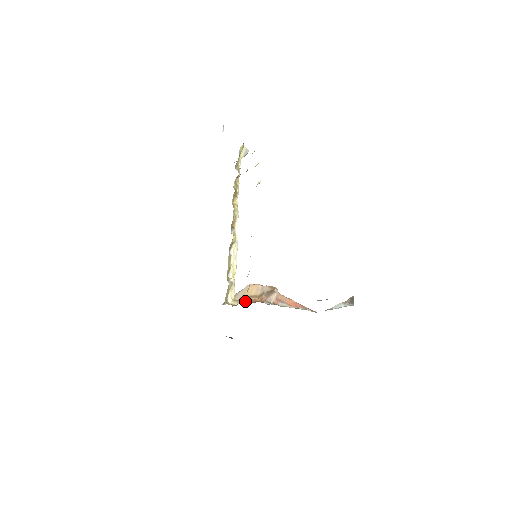
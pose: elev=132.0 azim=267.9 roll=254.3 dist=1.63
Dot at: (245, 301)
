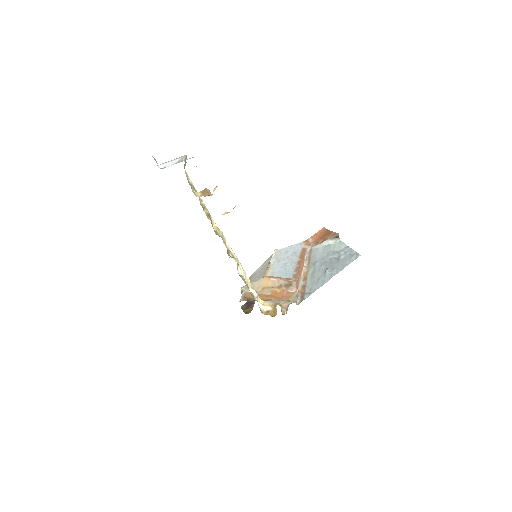
Dot at: (281, 311)
